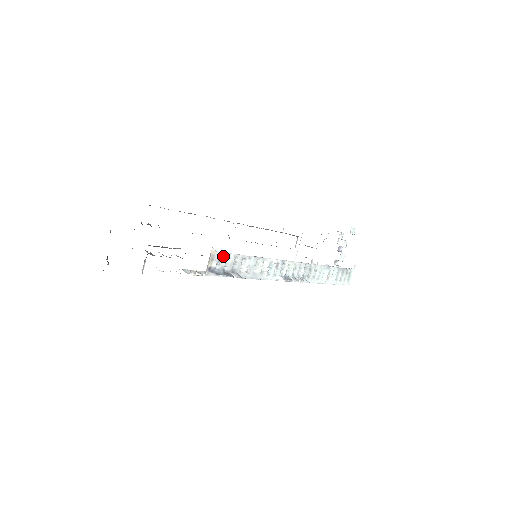
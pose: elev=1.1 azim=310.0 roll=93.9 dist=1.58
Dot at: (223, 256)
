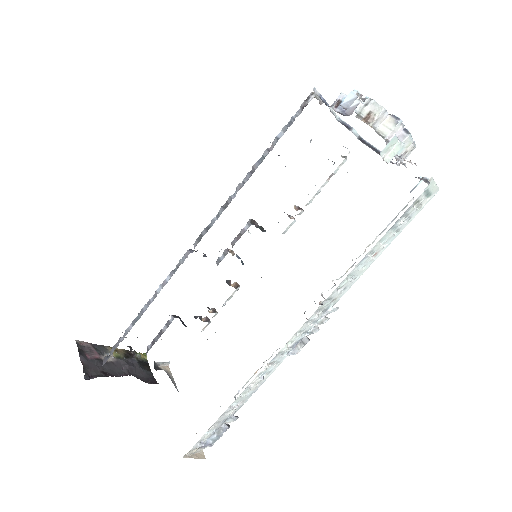
Dot at: (200, 440)
